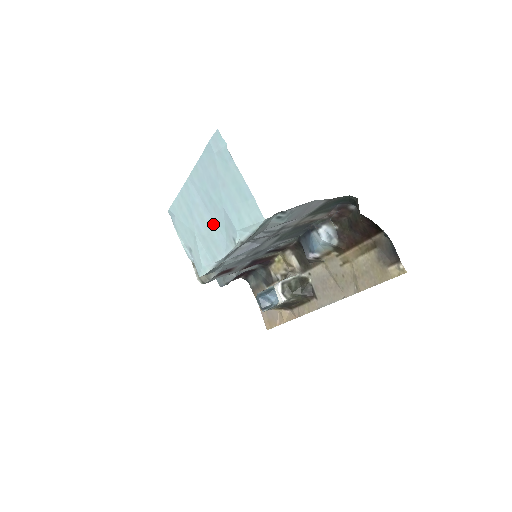
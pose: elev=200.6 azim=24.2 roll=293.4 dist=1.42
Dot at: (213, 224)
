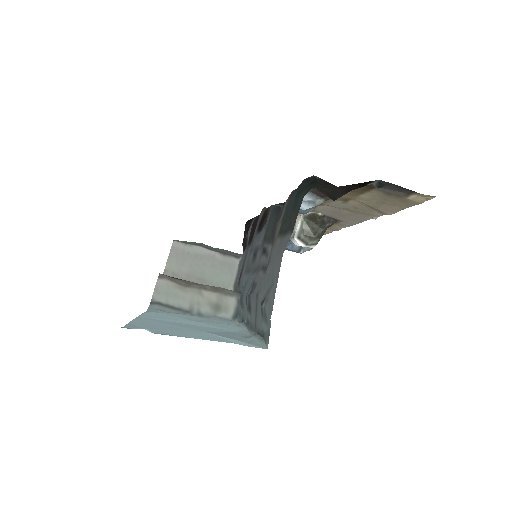
Dot at: (208, 327)
